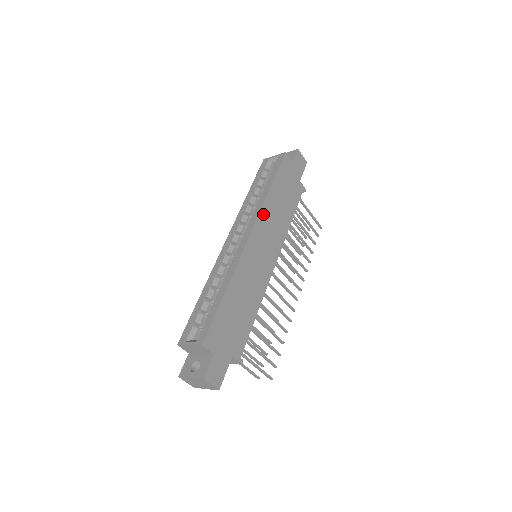
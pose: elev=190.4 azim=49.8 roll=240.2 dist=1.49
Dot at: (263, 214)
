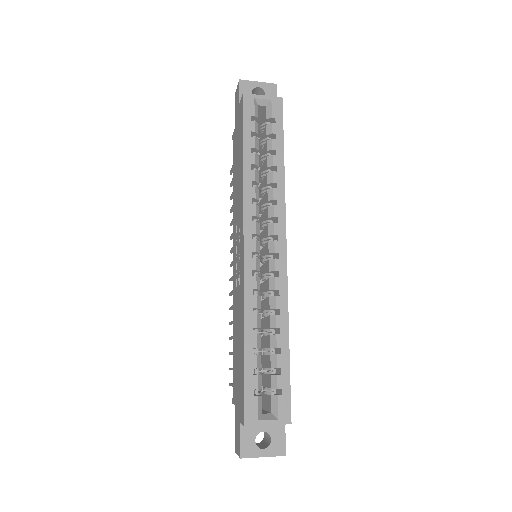
Dot at: (283, 208)
